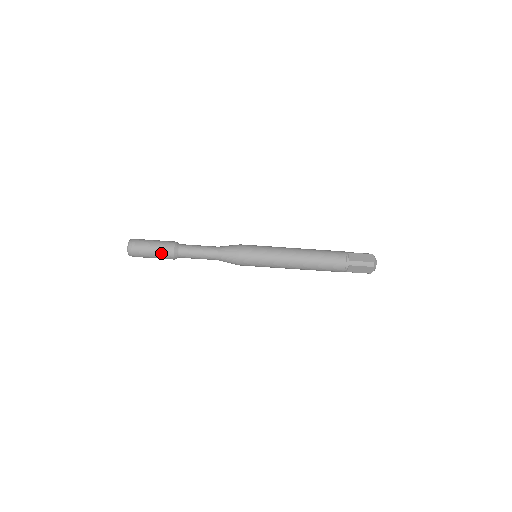
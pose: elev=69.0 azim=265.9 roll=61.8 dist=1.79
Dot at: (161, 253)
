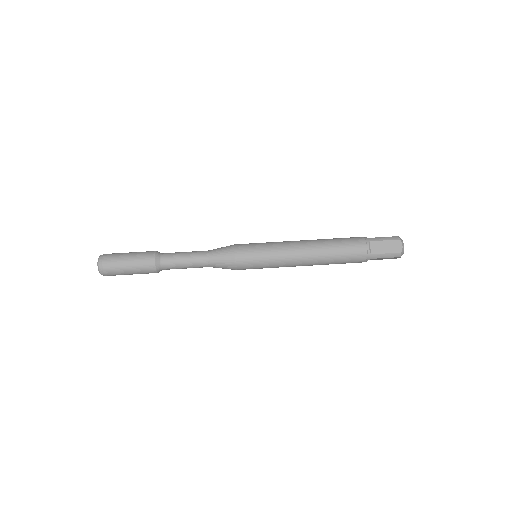
Dot at: (139, 257)
